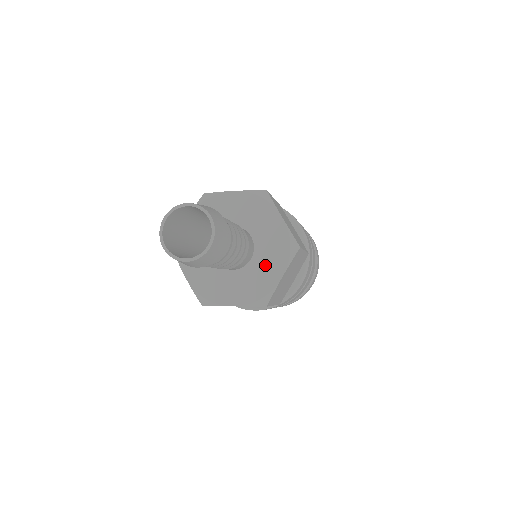
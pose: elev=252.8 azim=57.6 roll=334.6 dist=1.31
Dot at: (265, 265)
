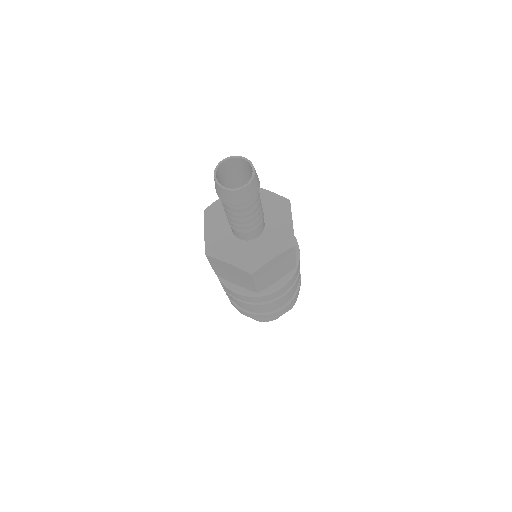
Dot at: (276, 221)
